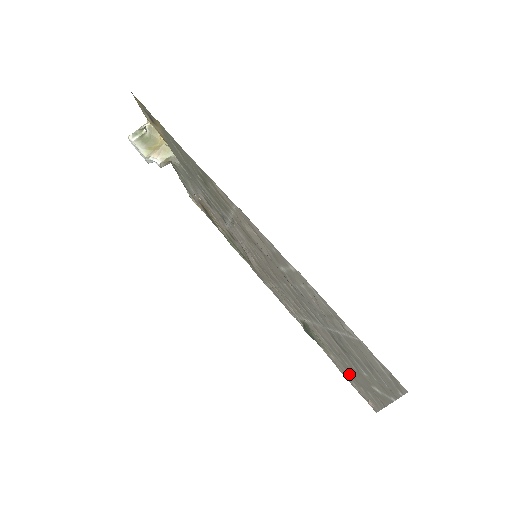
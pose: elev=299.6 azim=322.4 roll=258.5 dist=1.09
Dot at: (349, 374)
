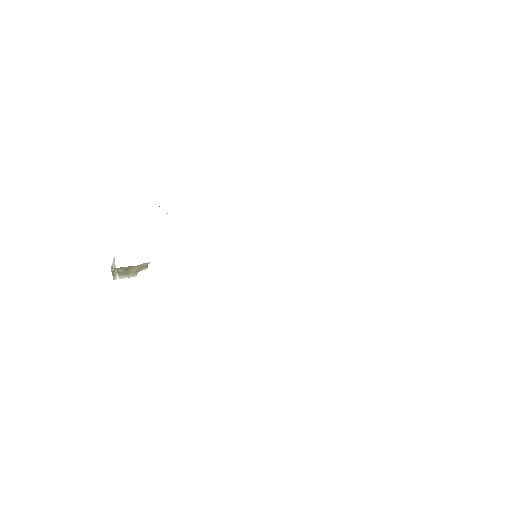
Dot at: occluded
